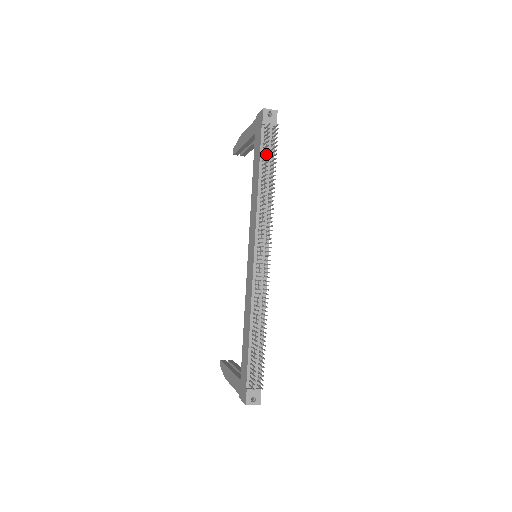
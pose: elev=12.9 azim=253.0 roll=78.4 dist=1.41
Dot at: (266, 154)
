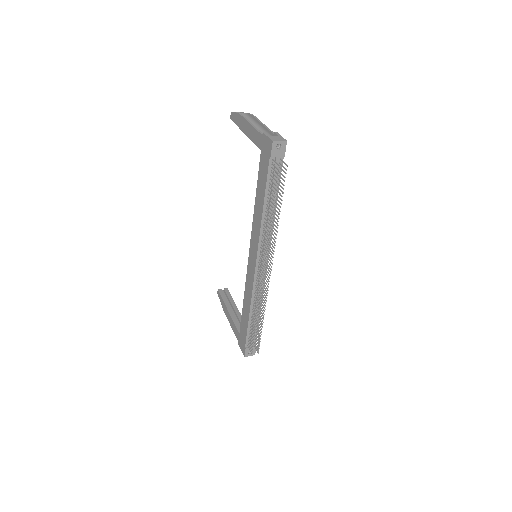
Dot at: occluded
